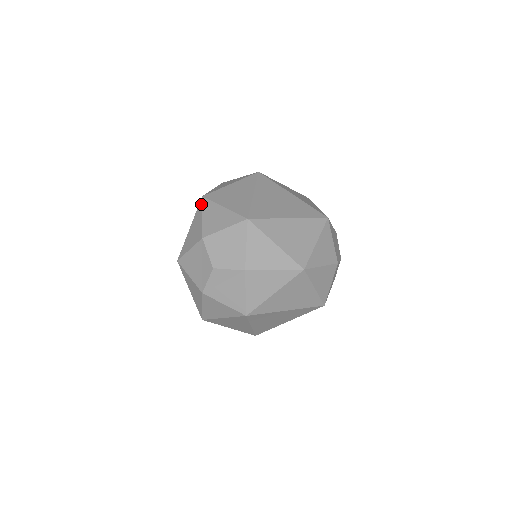
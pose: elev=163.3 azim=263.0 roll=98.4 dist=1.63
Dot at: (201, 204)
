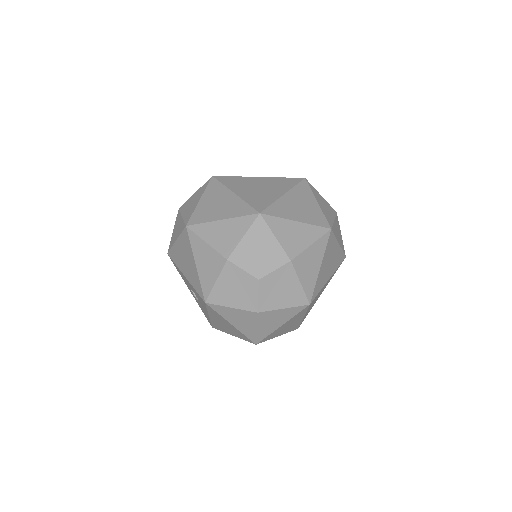
Dot at: (192, 233)
